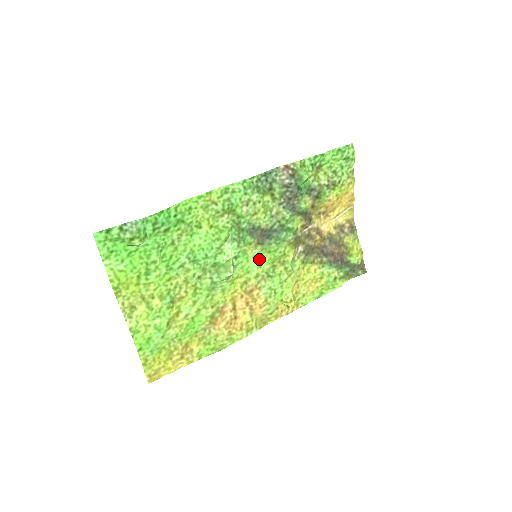
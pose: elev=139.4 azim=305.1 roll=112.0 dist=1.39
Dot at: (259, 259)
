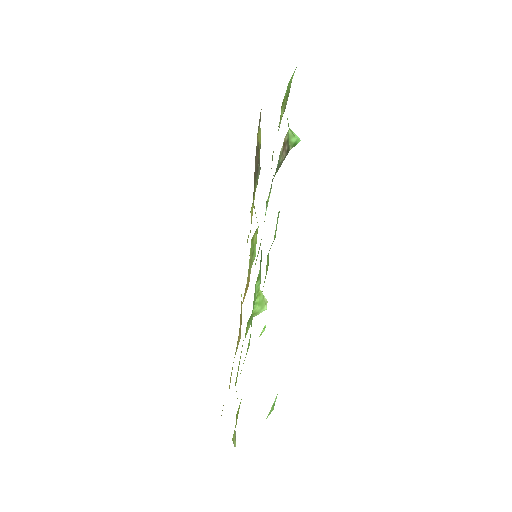
Dot at: occluded
